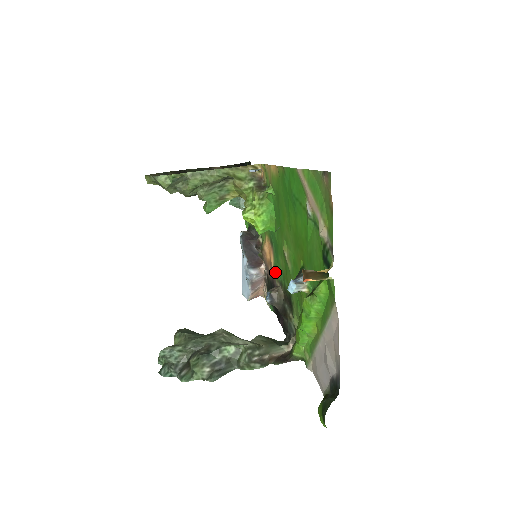
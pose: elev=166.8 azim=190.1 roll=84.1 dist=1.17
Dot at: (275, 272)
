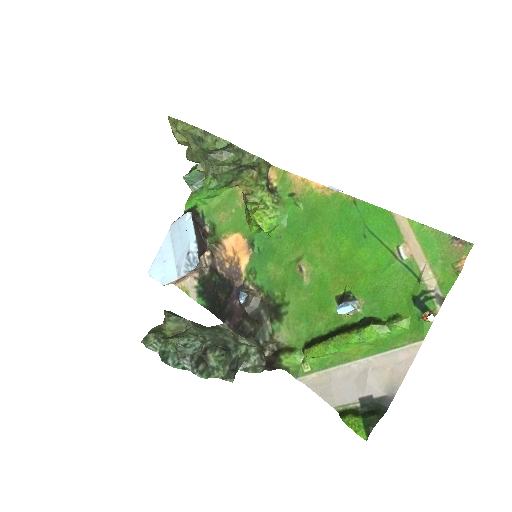
Dot at: (250, 274)
